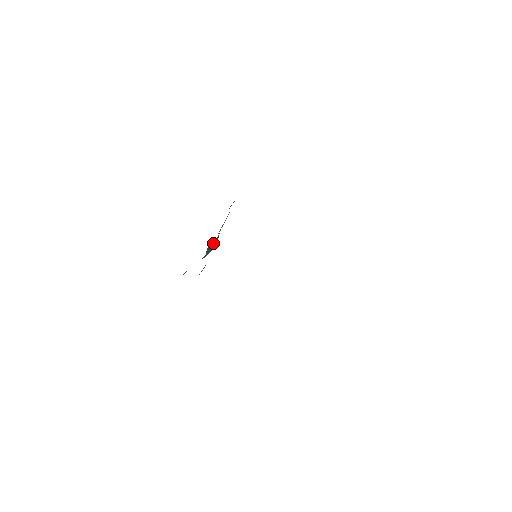
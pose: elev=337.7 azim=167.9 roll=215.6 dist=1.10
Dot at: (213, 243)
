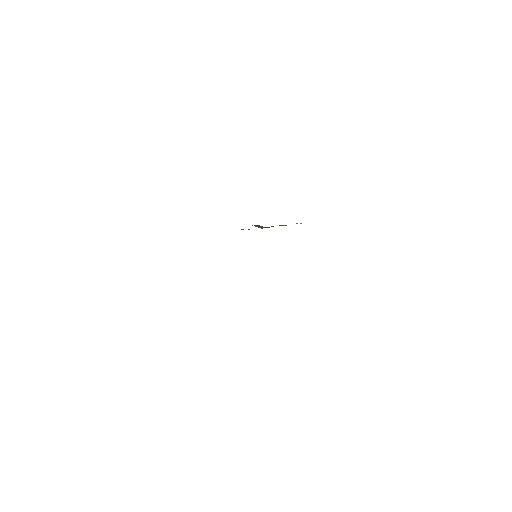
Dot at: (262, 226)
